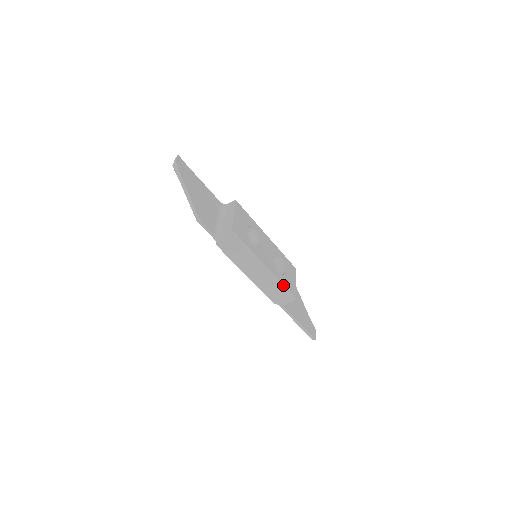
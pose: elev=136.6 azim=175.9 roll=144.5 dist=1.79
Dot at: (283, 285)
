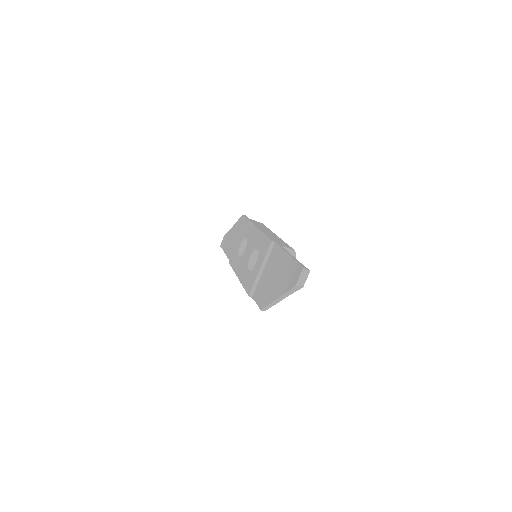
Dot at: occluded
